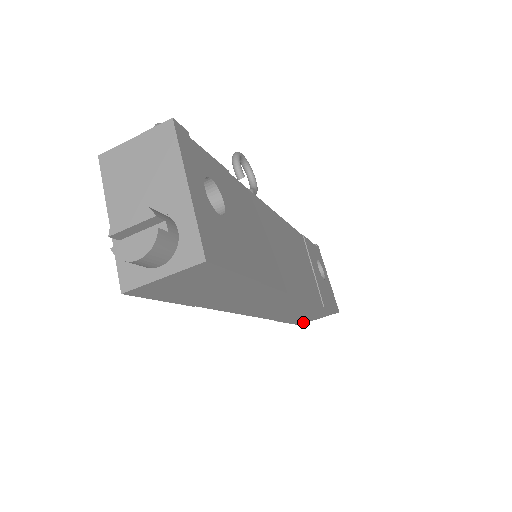
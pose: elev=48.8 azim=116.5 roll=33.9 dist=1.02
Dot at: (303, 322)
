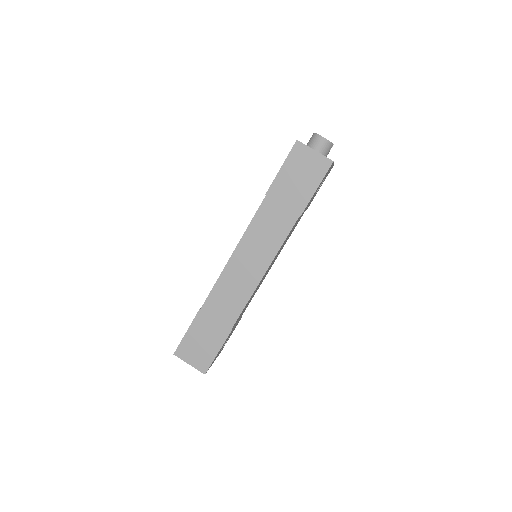
Dot at: (182, 352)
